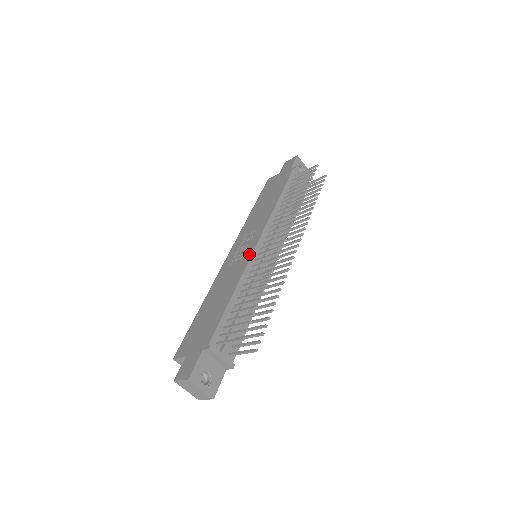
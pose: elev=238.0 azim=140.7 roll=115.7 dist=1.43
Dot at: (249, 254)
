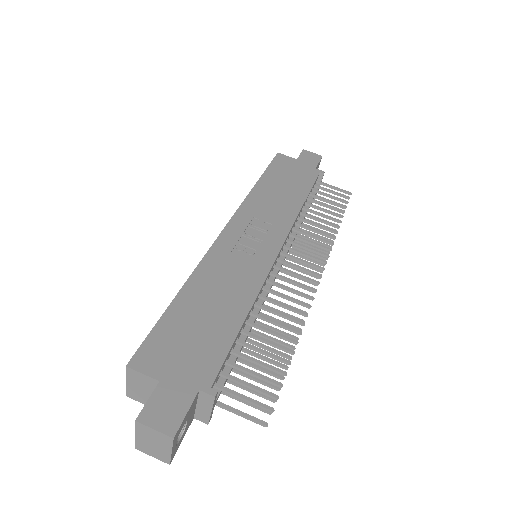
Dot at: (269, 259)
